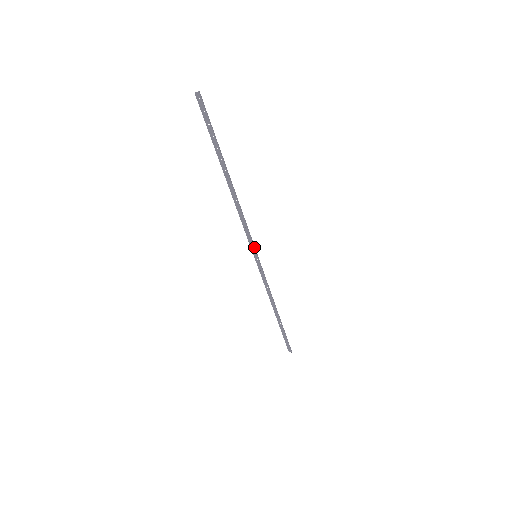
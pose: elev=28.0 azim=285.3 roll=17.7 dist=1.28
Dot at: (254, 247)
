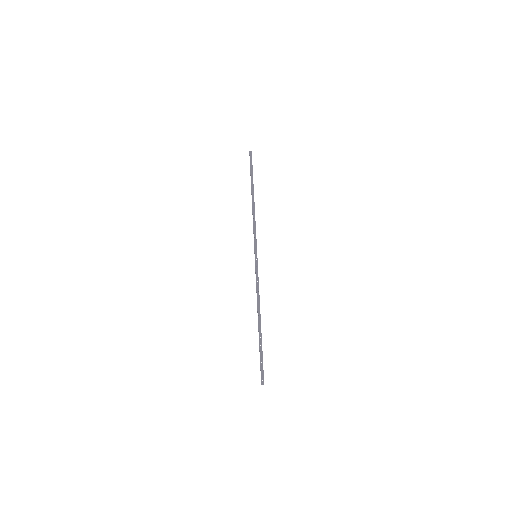
Dot at: (257, 265)
